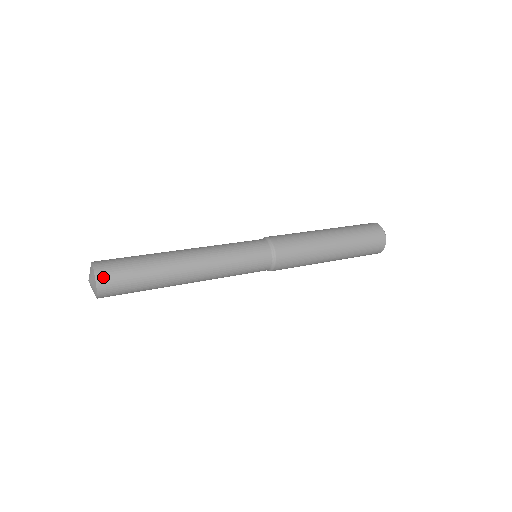
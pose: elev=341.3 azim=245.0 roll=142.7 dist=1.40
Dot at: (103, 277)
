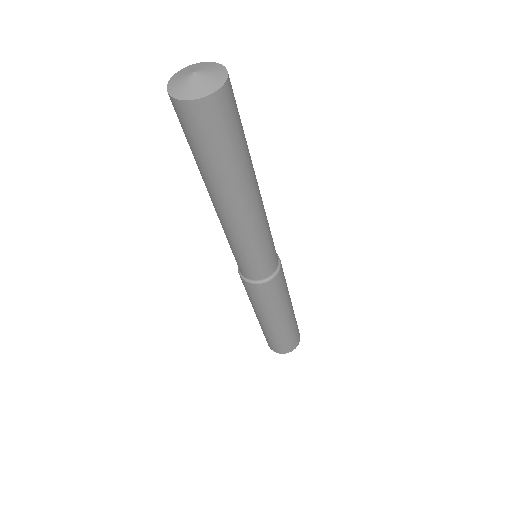
Dot at: occluded
